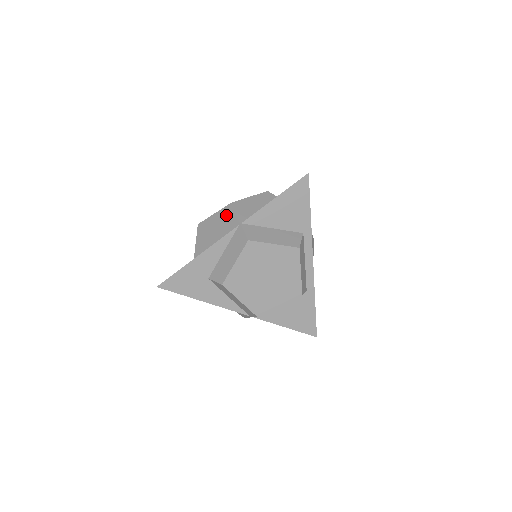
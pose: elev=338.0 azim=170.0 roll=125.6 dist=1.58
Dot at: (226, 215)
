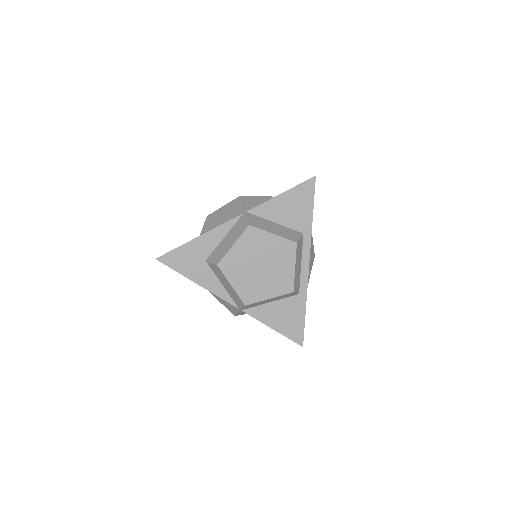
Dot at: (234, 206)
